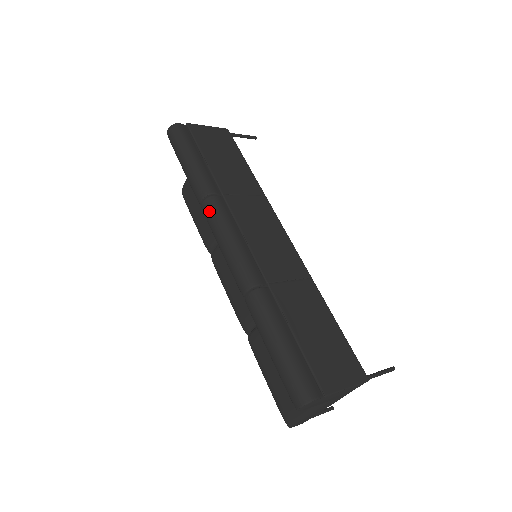
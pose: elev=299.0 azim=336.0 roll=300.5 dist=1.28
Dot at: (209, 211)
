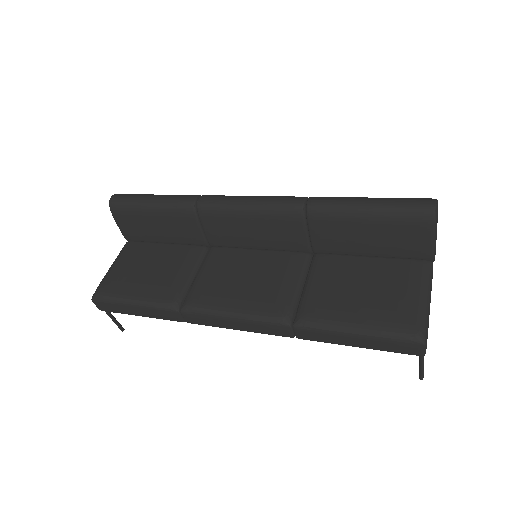
Dot at: (213, 196)
